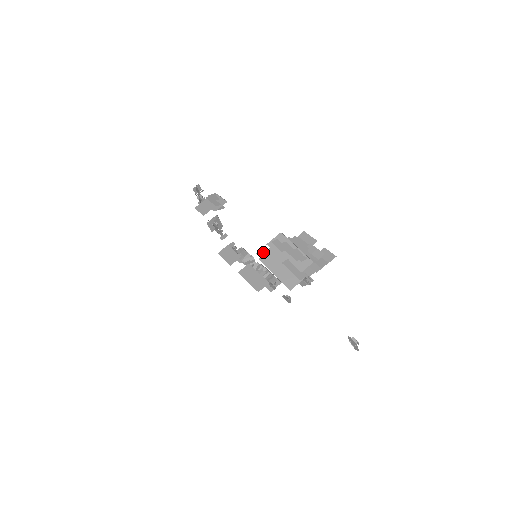
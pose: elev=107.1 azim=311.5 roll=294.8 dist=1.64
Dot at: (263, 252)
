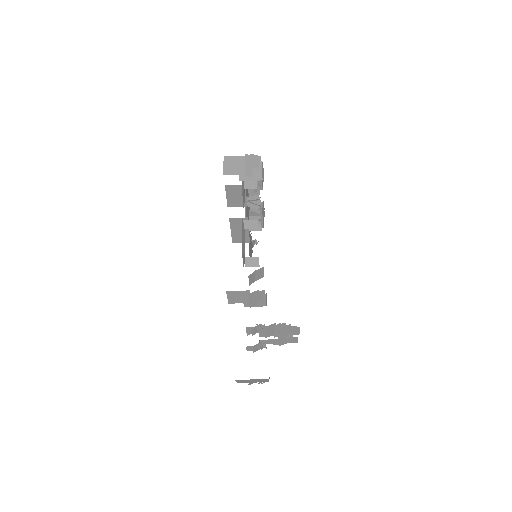
Dot at: (252, 331)
